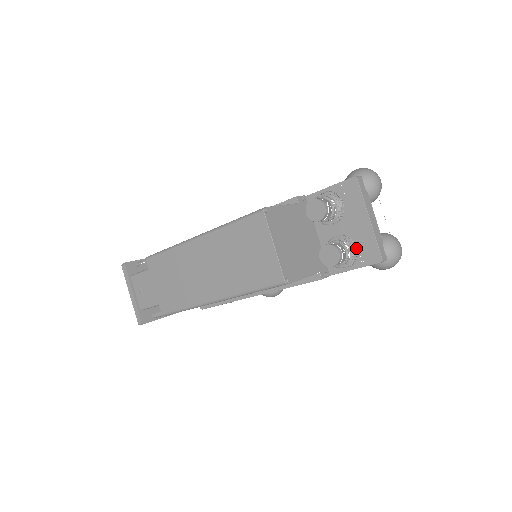
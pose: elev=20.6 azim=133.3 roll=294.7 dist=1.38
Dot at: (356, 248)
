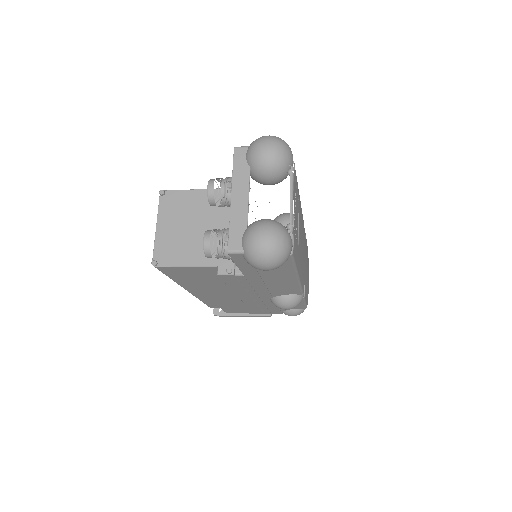
Dot at: occluded
